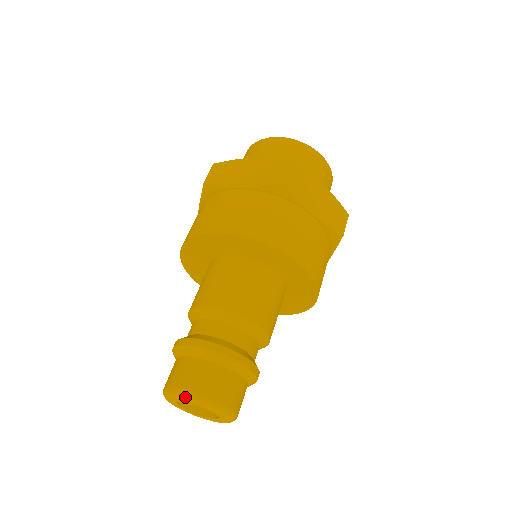
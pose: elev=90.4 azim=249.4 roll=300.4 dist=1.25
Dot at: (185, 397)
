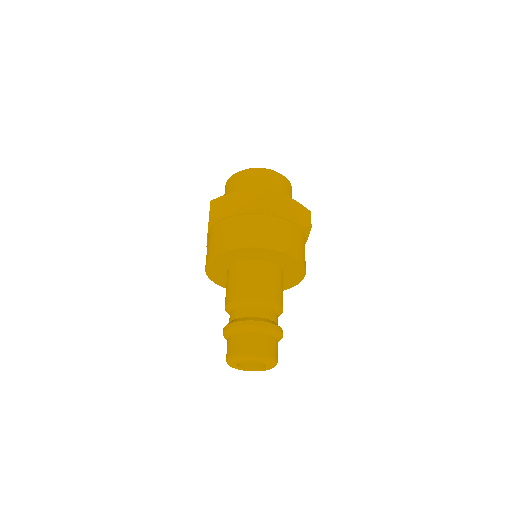
Dot at: (244, 358)
